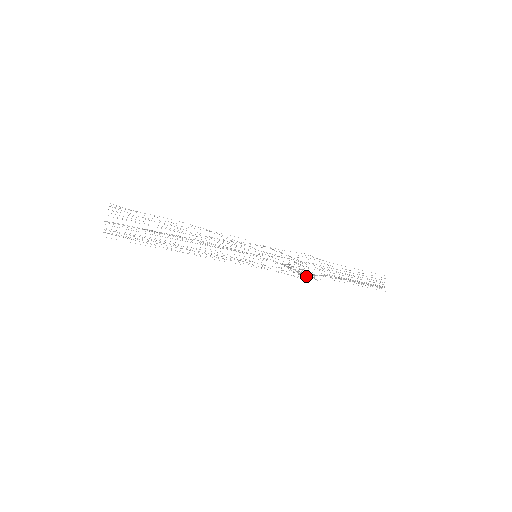
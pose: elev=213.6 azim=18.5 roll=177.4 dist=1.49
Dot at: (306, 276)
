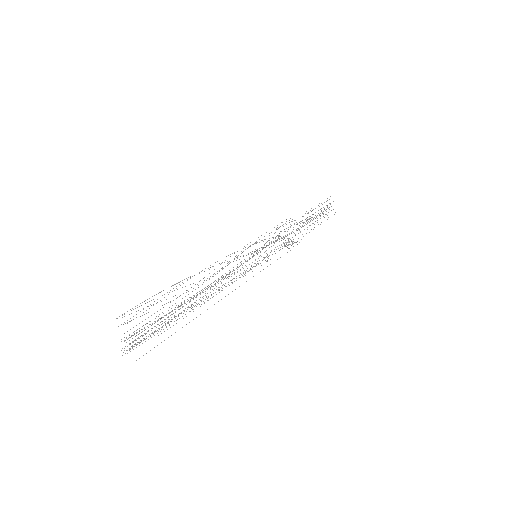
Dot at: occluded
